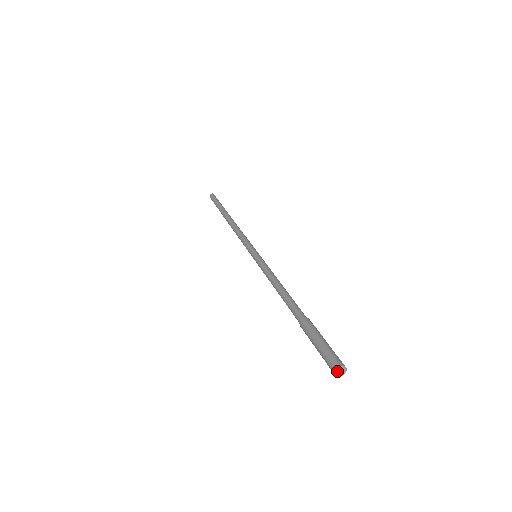
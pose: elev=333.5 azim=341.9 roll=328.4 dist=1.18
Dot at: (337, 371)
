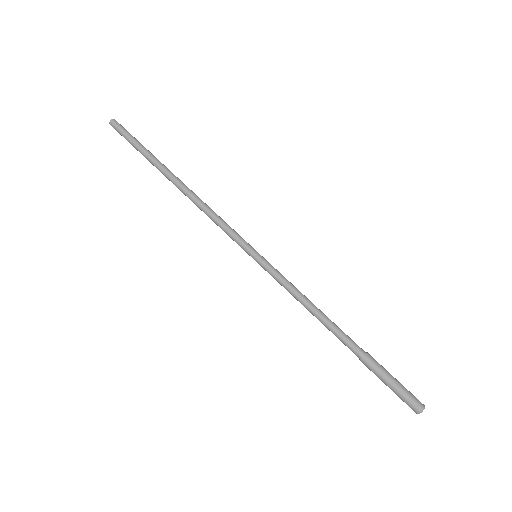
Dot at: (418, 413)
